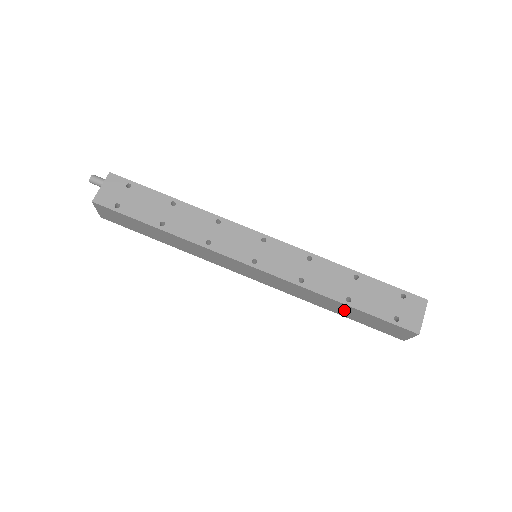
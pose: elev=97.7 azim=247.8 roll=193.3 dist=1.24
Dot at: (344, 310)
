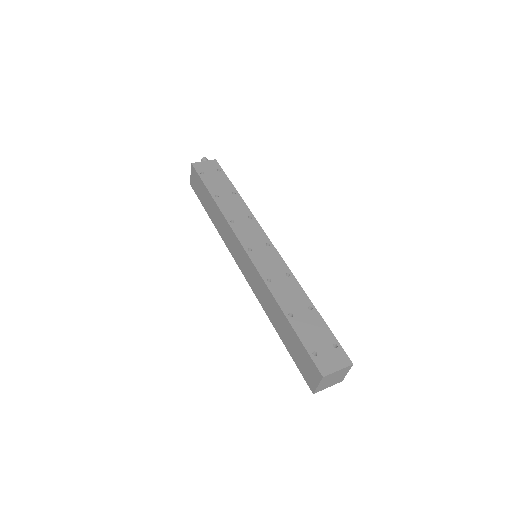
Dot at: (283, 327)
